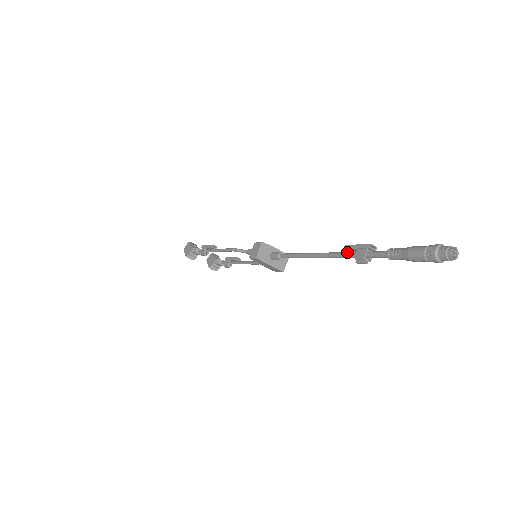
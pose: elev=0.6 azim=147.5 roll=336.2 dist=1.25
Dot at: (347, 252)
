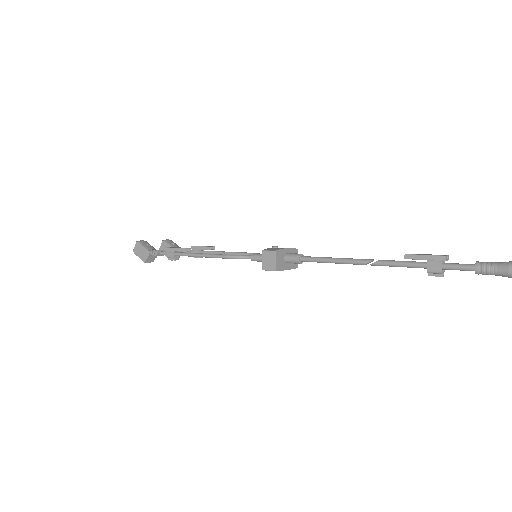
Dot at: (410, 263)
